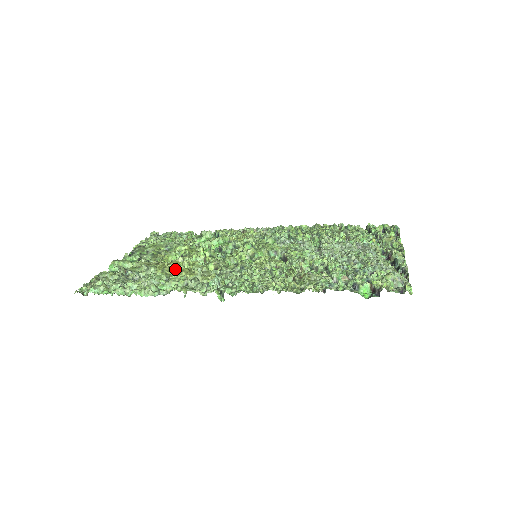
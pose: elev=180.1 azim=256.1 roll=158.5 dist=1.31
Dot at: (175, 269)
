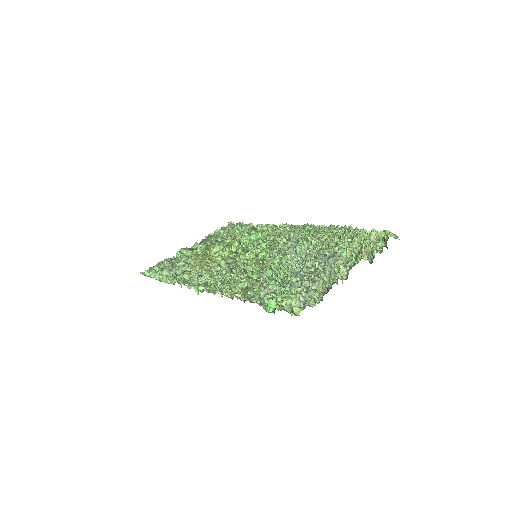
Dot at: (200, 262)
